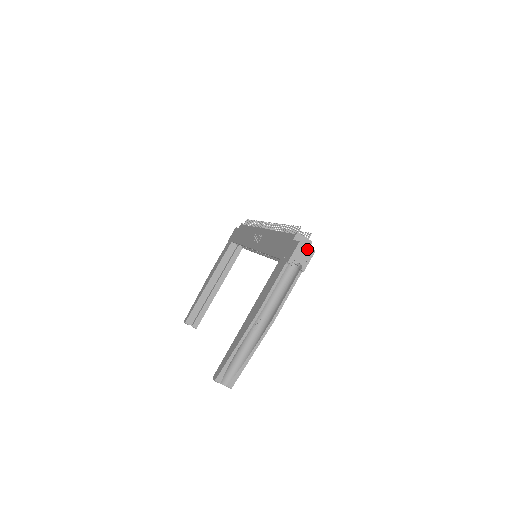
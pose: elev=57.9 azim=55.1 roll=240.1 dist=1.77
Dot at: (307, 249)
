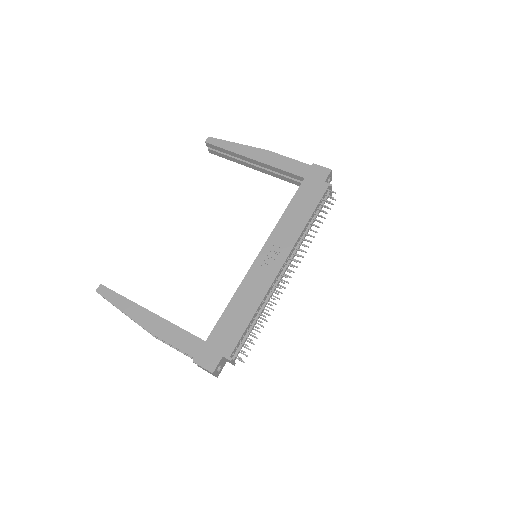
Dot at: (213, 374)
